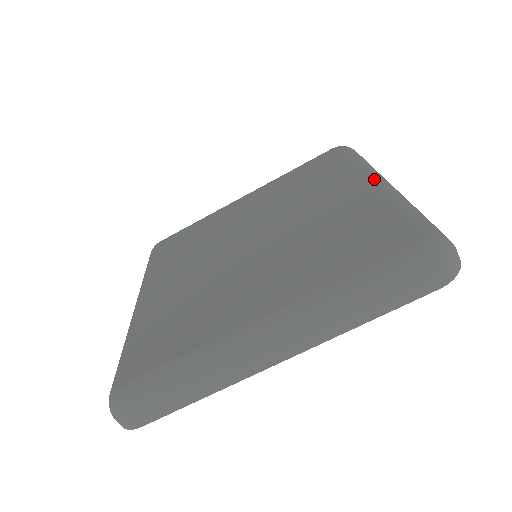
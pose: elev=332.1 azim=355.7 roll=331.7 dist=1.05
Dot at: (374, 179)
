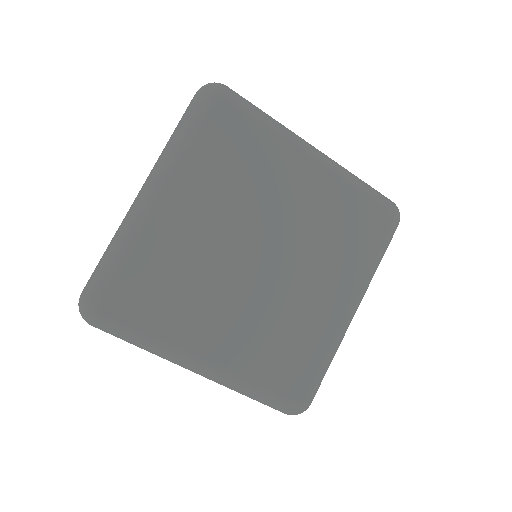
Dot at: (353, 311)
